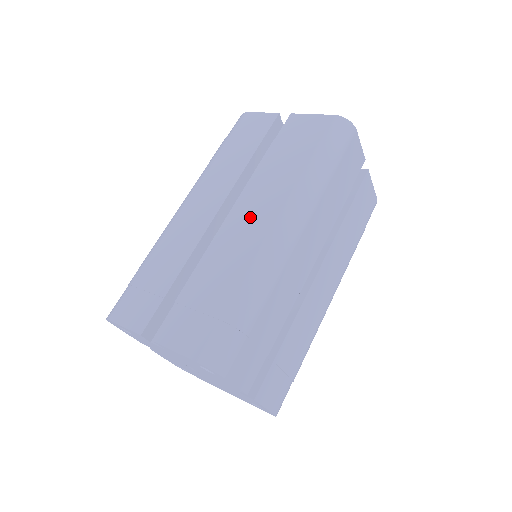
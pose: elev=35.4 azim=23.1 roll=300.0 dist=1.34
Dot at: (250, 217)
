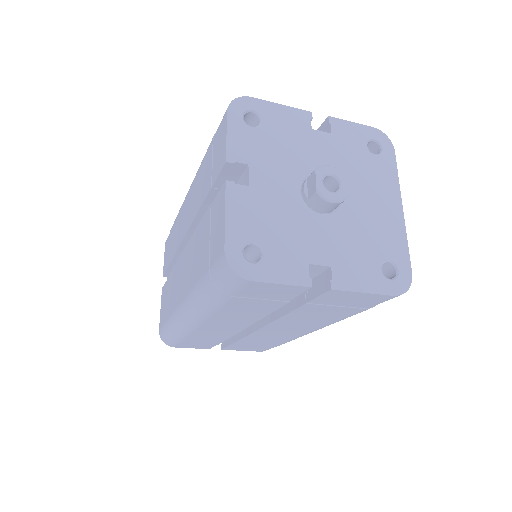
Dot at: (183, 274)
